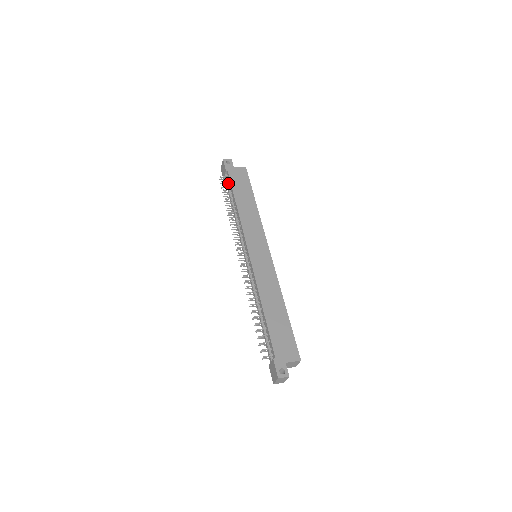
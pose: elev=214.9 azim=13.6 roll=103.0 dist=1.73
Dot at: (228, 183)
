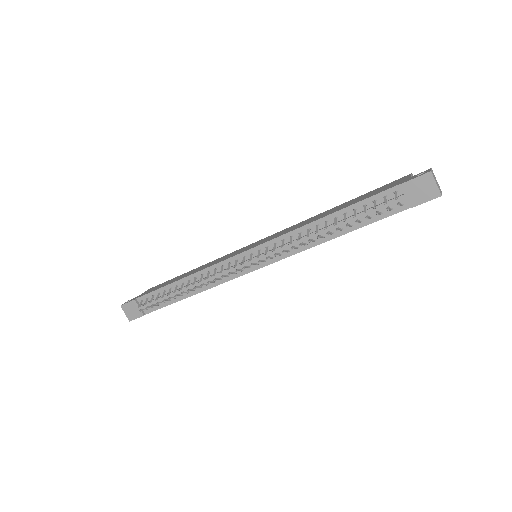
Dot at: occluded
